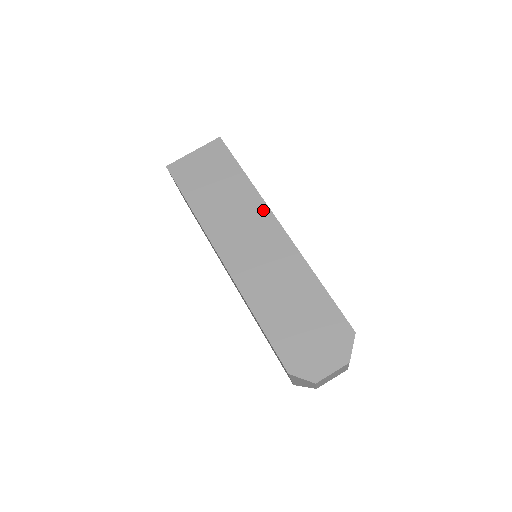
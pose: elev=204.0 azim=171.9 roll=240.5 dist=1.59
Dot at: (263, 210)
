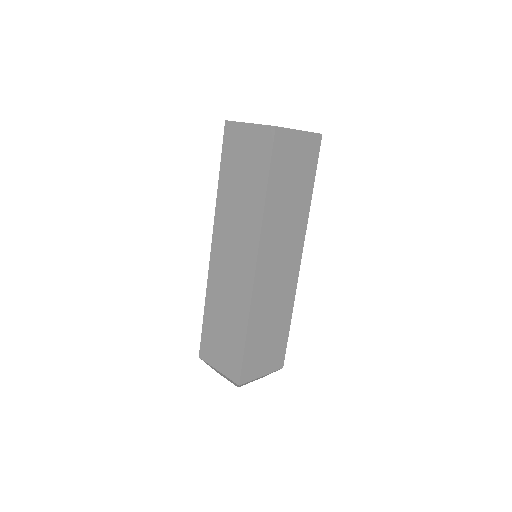
Dot at: (254, 243)
